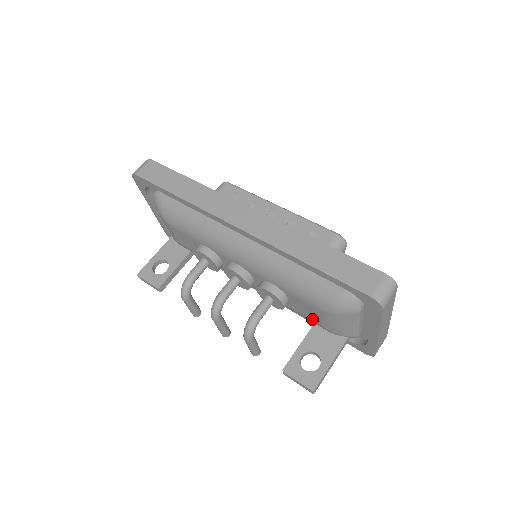
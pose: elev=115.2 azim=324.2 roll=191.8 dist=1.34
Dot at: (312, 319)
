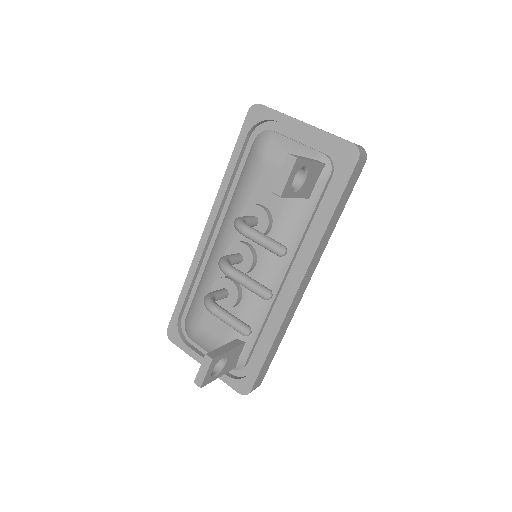
Dot at: occluded
